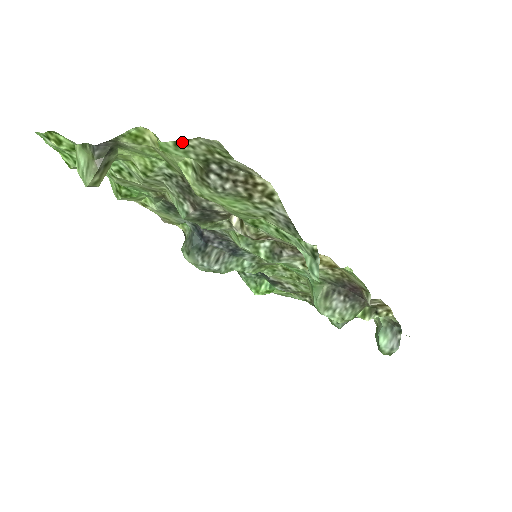
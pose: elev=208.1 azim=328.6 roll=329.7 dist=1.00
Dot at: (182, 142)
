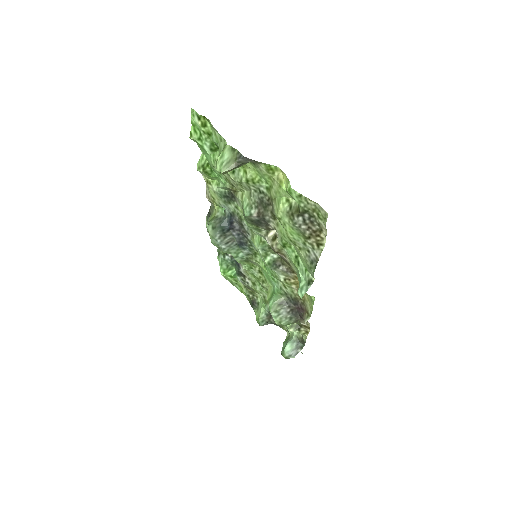
Dot at: (305, 198)
